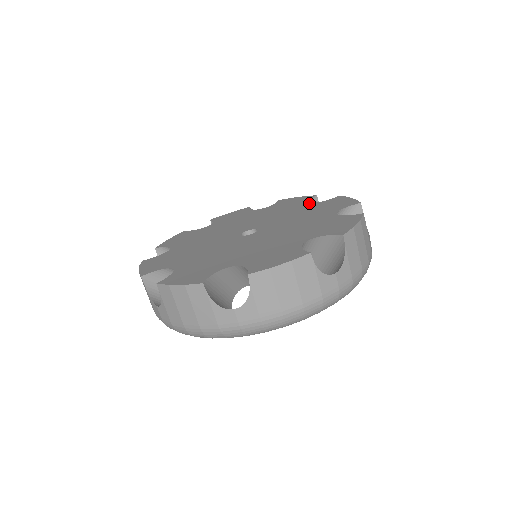
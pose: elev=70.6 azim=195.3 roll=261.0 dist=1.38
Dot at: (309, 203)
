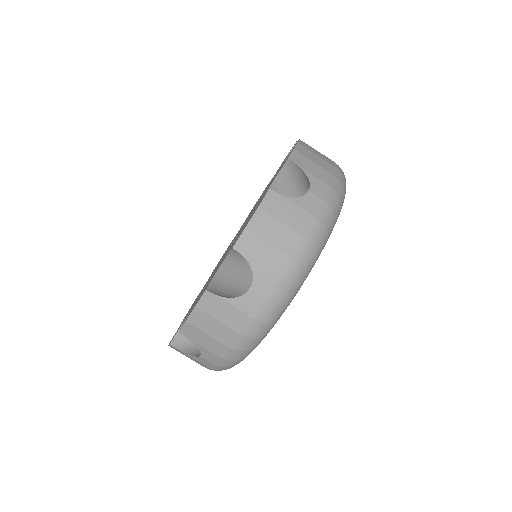
Dot at: (281, 165)
